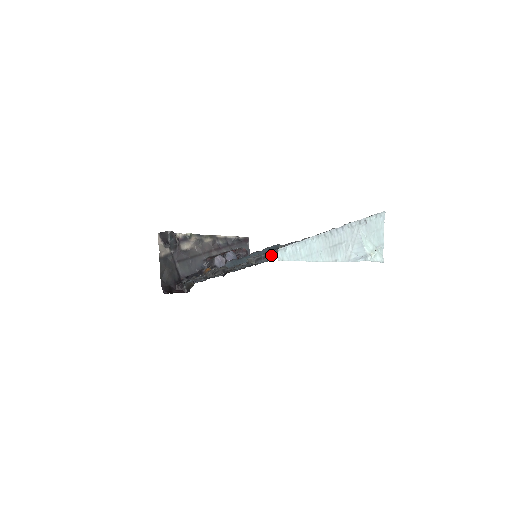
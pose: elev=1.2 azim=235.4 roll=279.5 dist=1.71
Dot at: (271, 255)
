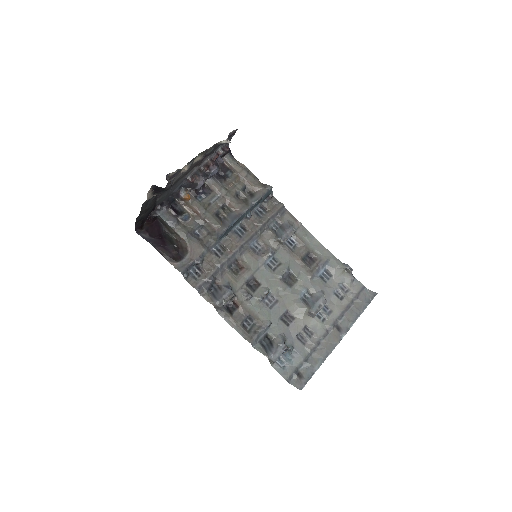
Dot at: (286, 350)
